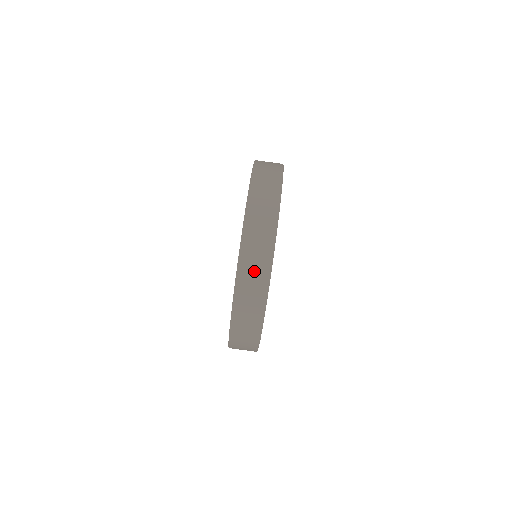
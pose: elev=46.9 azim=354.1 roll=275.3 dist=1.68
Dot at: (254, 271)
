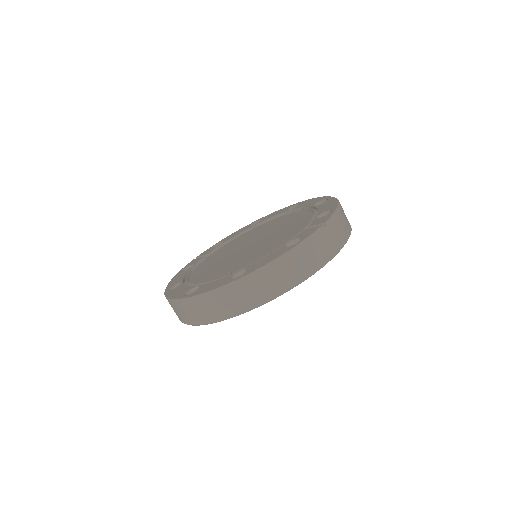
Dot at: (214, 307)
